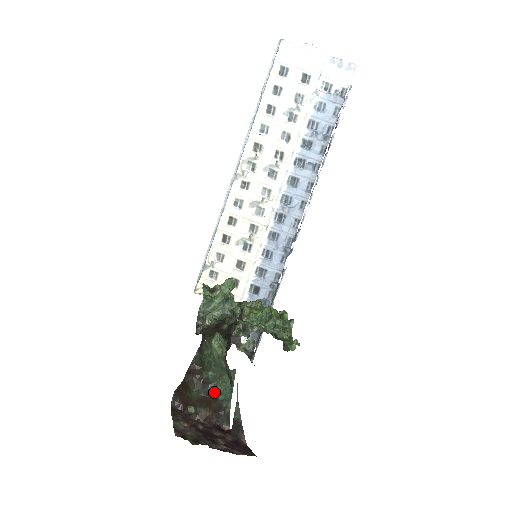
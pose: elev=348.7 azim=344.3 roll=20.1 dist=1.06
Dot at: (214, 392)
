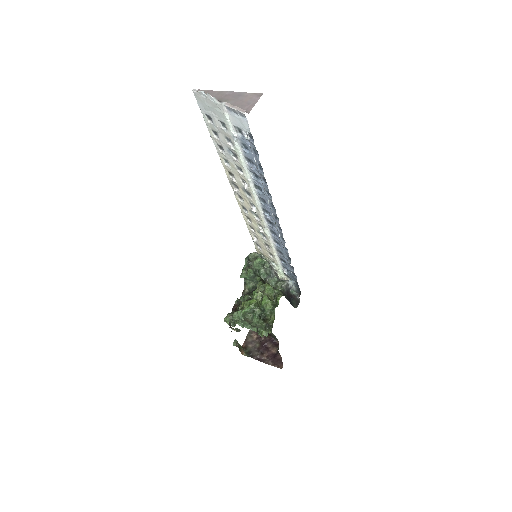
Dot at: occluded
